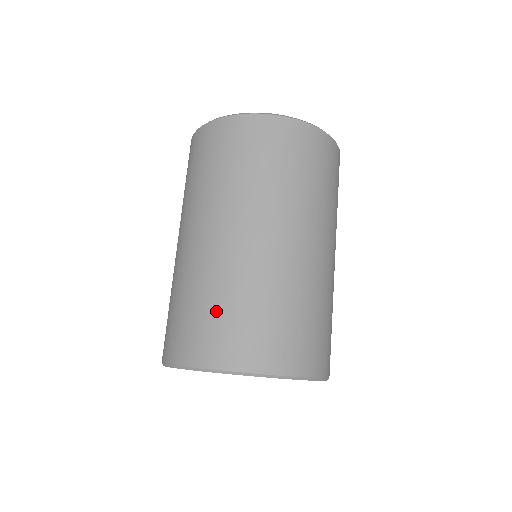
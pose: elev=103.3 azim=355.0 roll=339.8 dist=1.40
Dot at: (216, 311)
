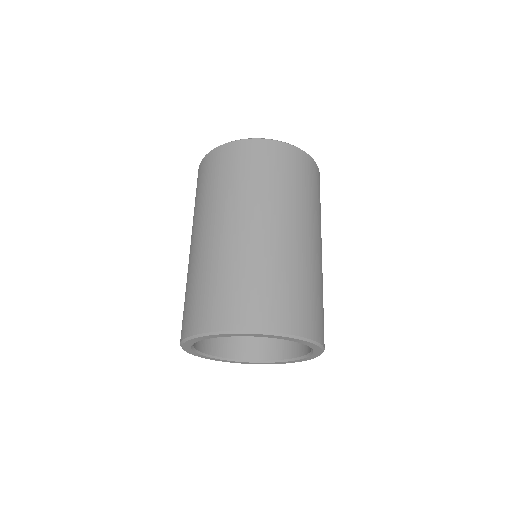
Dot at: (195, 292)
